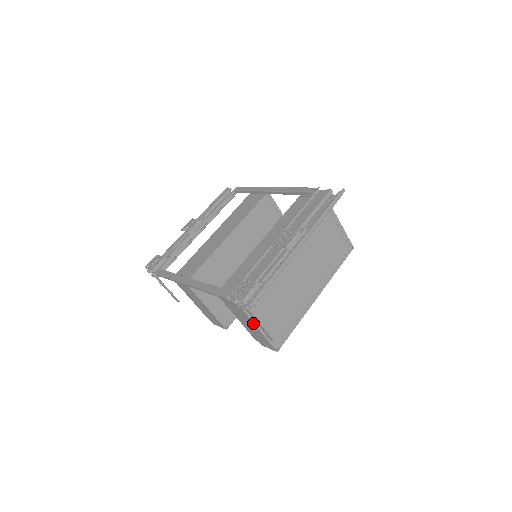
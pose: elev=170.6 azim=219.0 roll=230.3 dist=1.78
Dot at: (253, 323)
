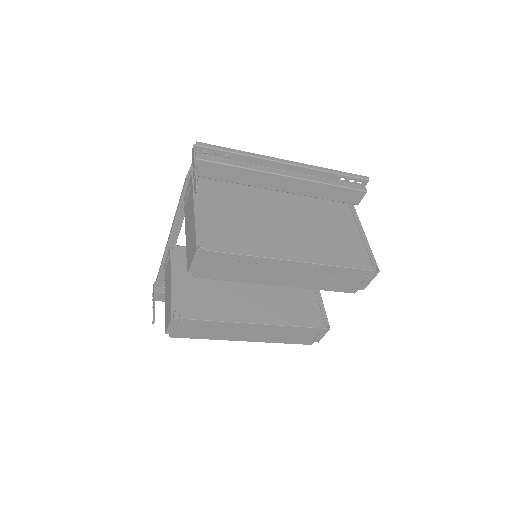
Dot at: (193, 203)
